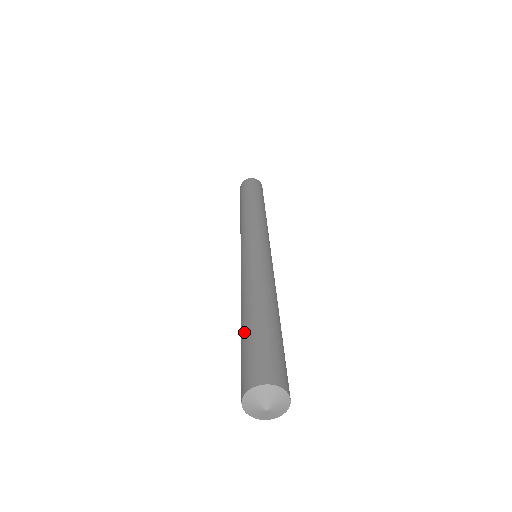
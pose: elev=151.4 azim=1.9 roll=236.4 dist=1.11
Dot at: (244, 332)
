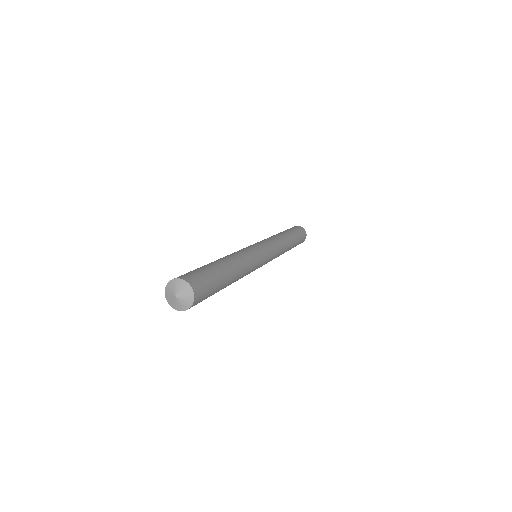
Dot at: occluded
